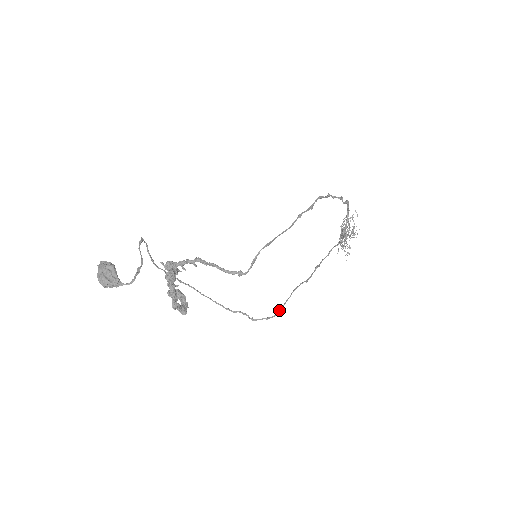
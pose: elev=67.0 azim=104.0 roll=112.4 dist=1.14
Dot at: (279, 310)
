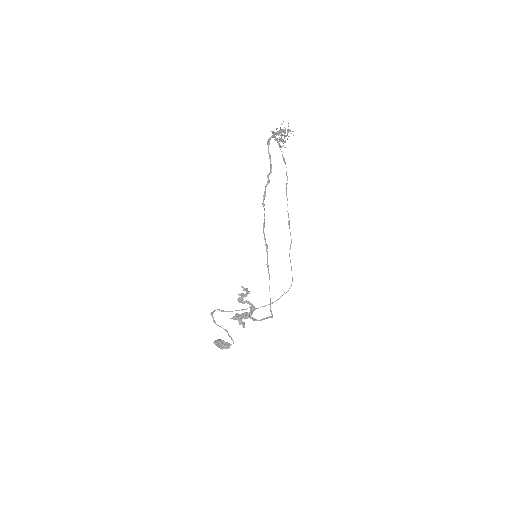
Dot at: occluded
